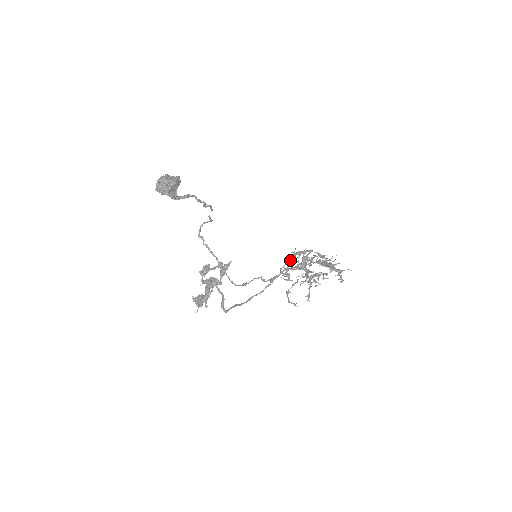
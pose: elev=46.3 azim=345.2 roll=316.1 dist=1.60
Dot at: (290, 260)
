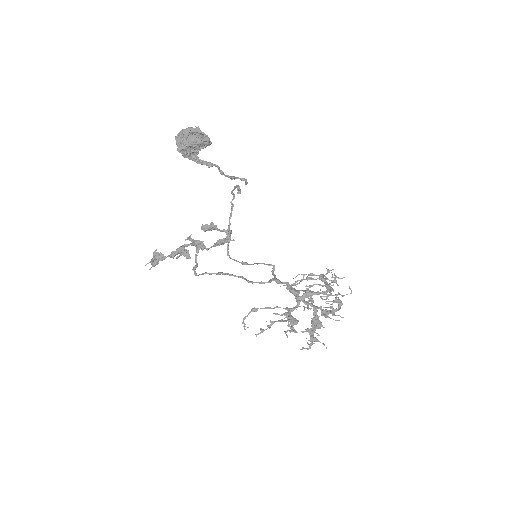
Dot at: (307, 278)
